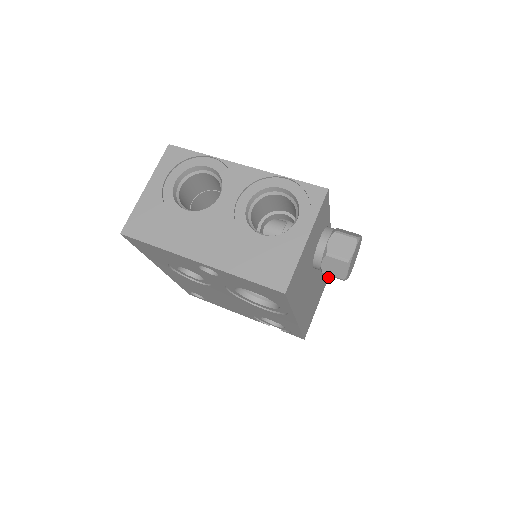
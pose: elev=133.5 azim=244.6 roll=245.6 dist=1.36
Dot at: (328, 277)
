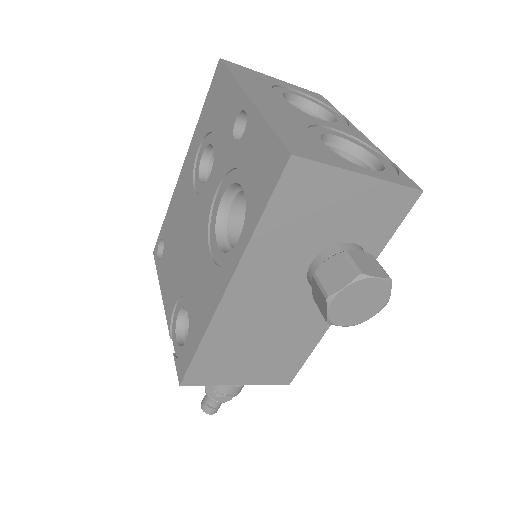
Dot at: (275, 383)
